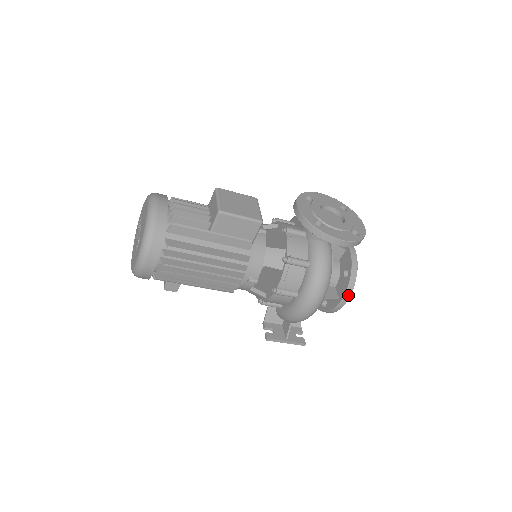
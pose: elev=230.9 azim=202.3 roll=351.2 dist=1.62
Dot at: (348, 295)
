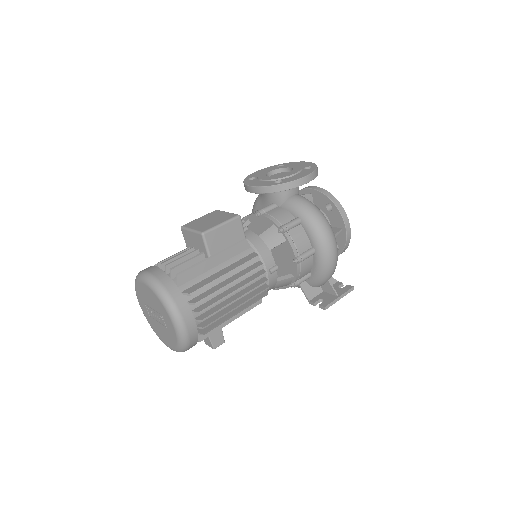
Dot at: (346, 219)
